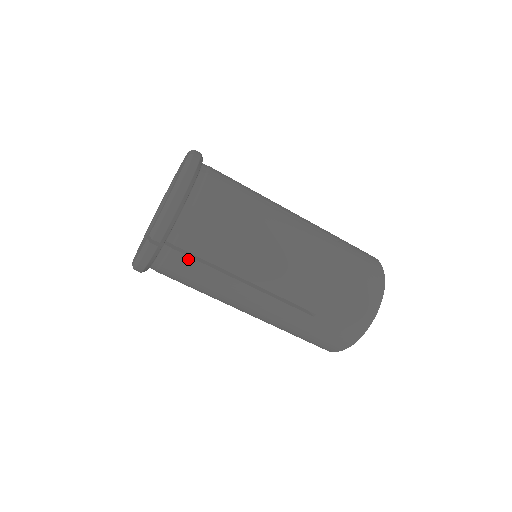
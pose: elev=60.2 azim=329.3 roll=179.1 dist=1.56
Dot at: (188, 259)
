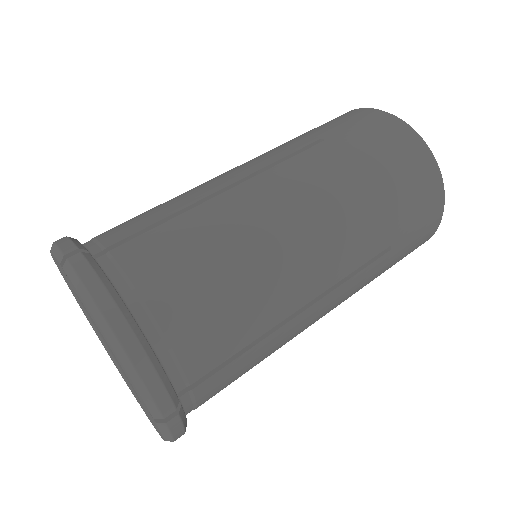
Dot at: (220, 373)
